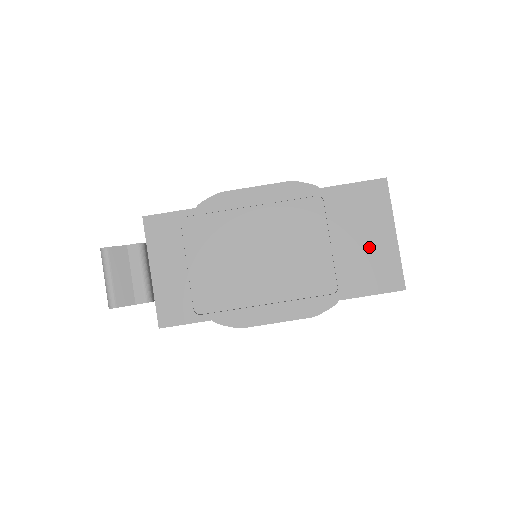
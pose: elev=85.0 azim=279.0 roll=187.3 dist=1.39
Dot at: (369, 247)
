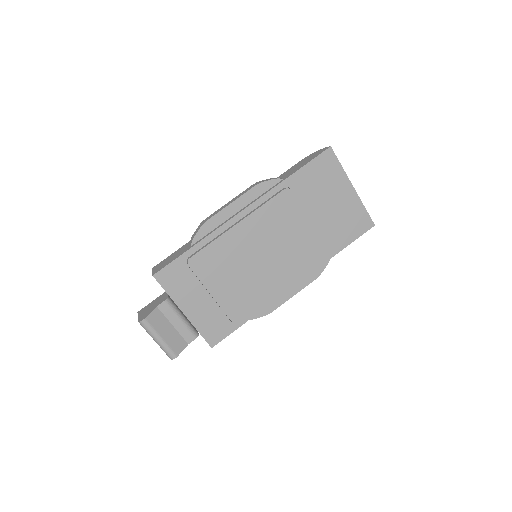
Dot at: (338, 208)
